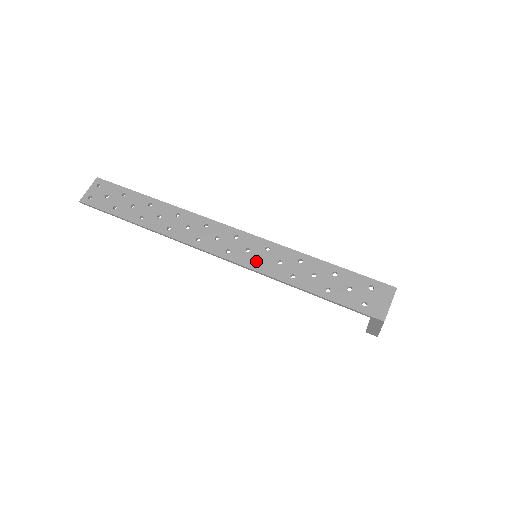
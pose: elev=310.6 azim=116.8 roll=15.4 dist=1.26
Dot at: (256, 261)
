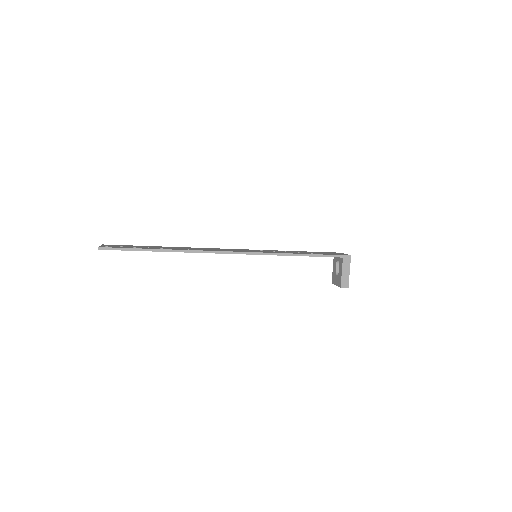
Dot at: occluded
